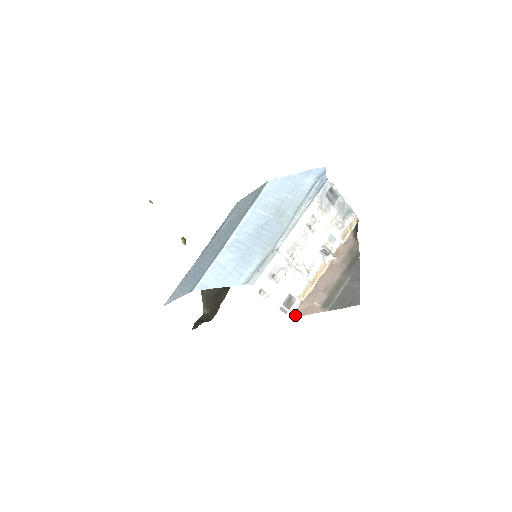
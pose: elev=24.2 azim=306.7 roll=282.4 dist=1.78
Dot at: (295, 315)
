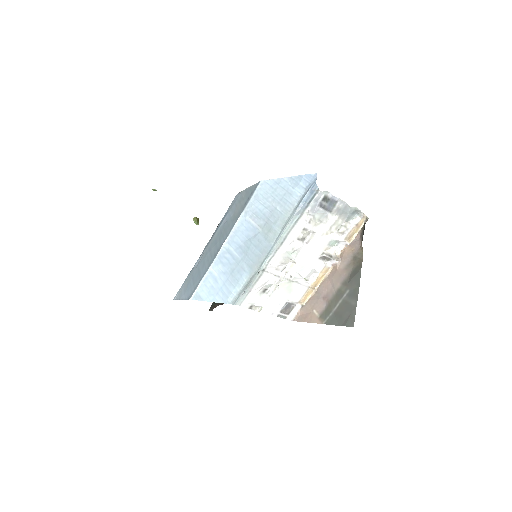
Dot at: (296, 319)
